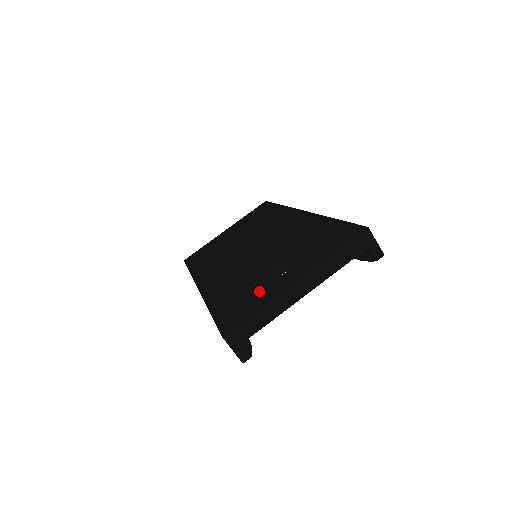
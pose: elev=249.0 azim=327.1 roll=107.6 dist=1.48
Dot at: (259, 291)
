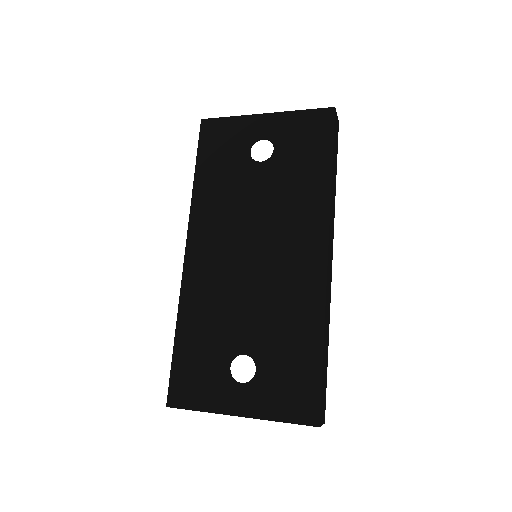
Dot at: (214, 379)
